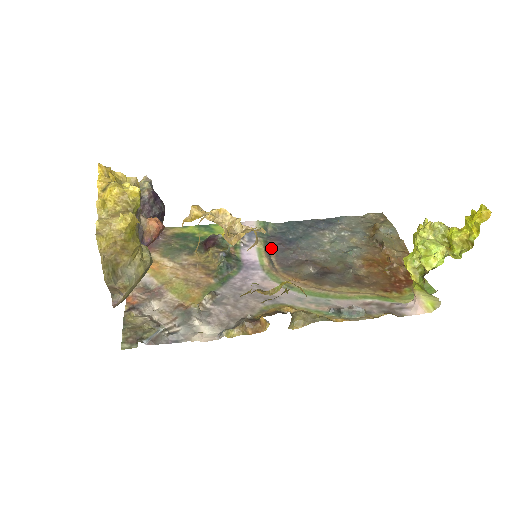
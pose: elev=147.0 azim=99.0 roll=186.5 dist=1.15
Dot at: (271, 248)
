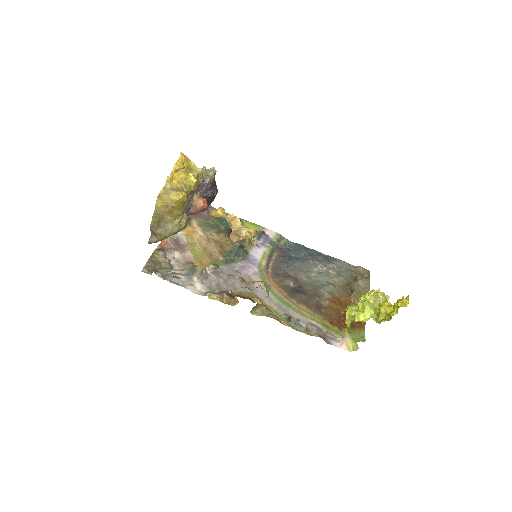
Dot at: (274, 256)
